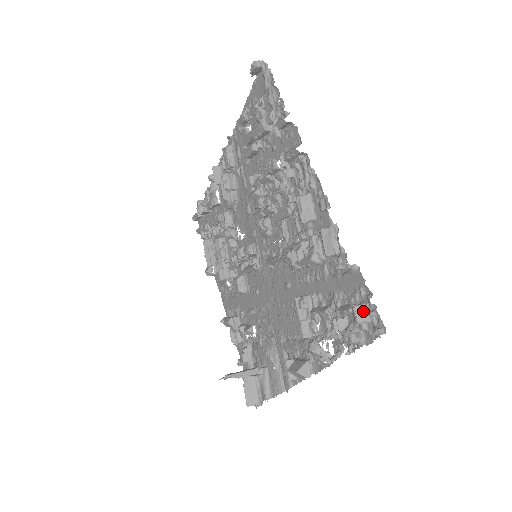
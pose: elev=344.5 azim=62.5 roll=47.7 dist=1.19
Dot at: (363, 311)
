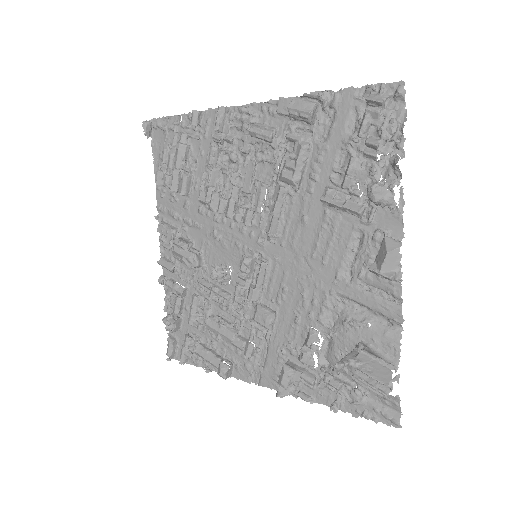
Dot at: (374, 96)
